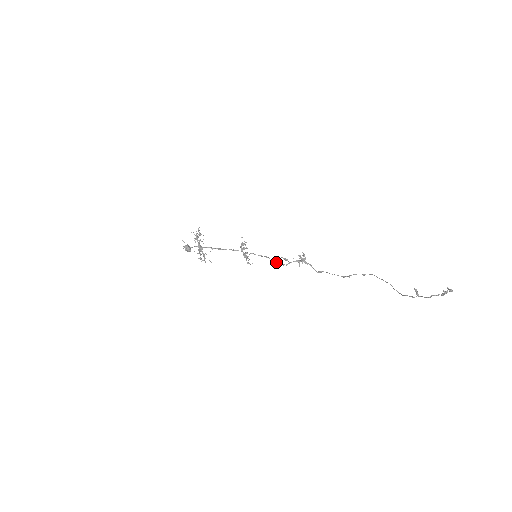
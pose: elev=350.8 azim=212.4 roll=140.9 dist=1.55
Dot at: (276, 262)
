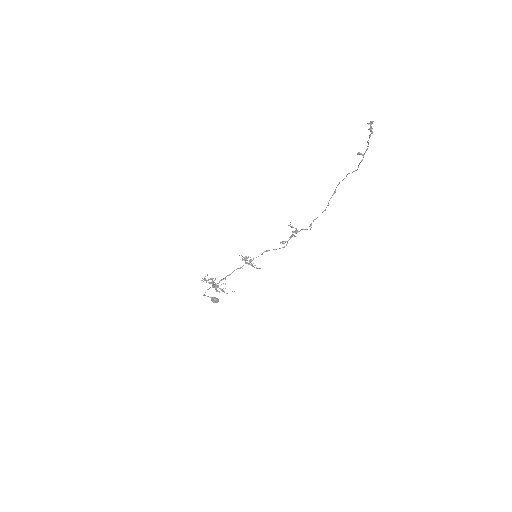
Dot at: (276, 249)
